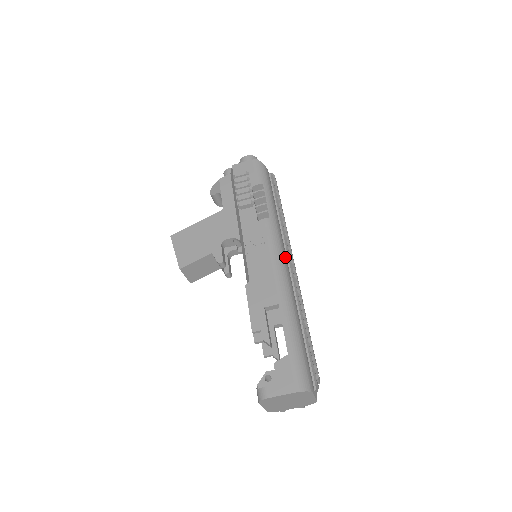
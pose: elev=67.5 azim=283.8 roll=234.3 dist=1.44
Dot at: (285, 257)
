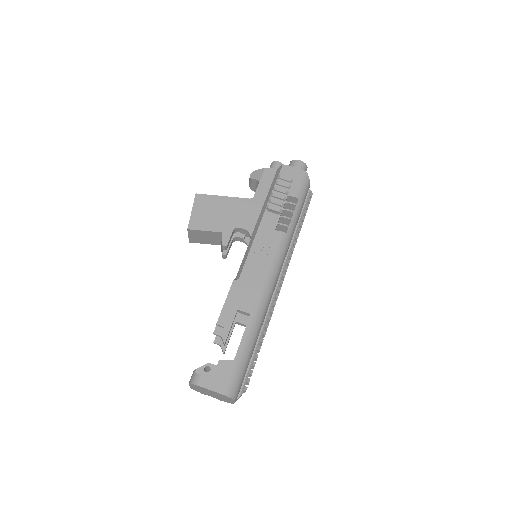
Dot at: occluded
